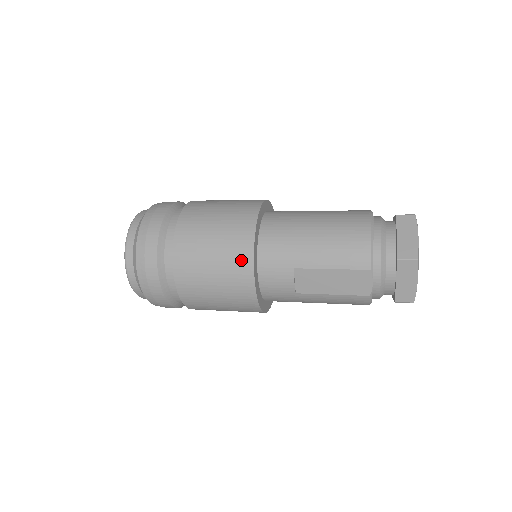
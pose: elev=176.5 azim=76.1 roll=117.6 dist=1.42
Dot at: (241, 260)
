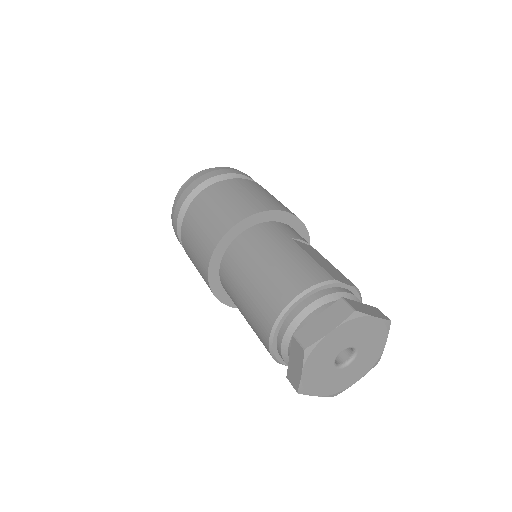
Dot at: occluded
